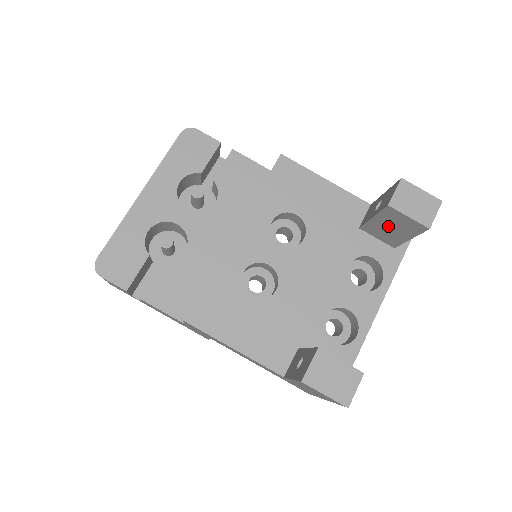
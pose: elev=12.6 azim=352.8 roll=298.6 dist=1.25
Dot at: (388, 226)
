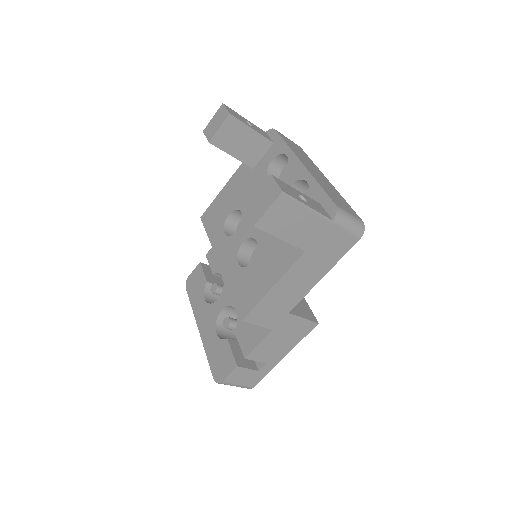
Dot at: (239, 145)
